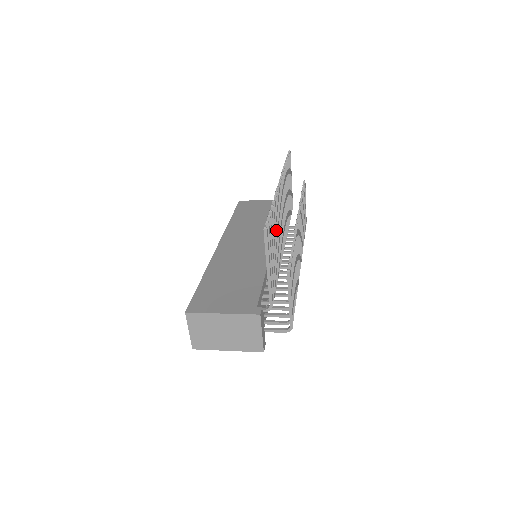
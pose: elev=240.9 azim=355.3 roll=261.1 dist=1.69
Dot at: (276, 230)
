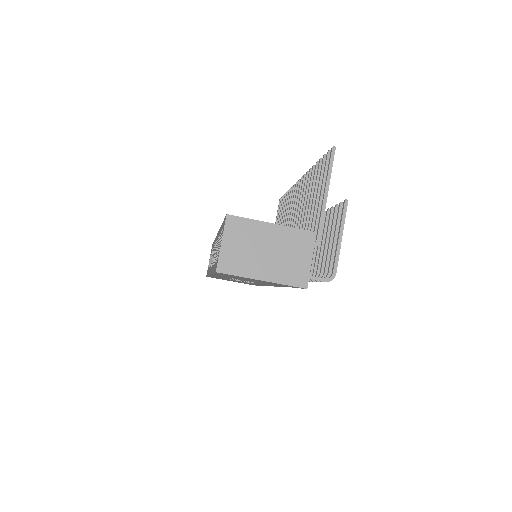
Dot at: occluded
